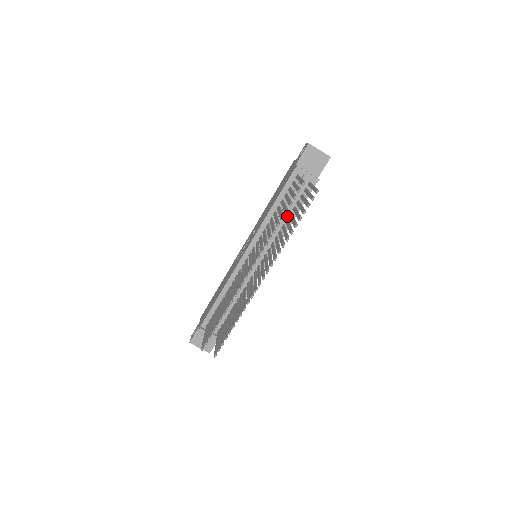
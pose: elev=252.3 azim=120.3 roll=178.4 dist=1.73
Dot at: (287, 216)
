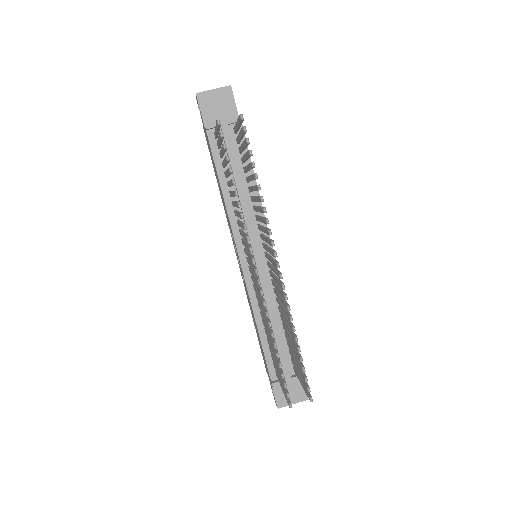
Dot at: (246, 185)
